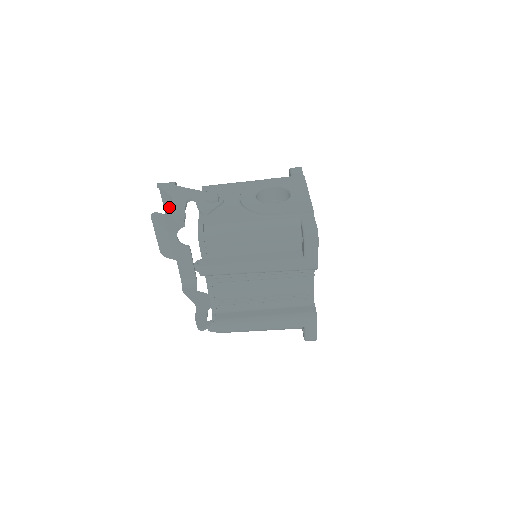
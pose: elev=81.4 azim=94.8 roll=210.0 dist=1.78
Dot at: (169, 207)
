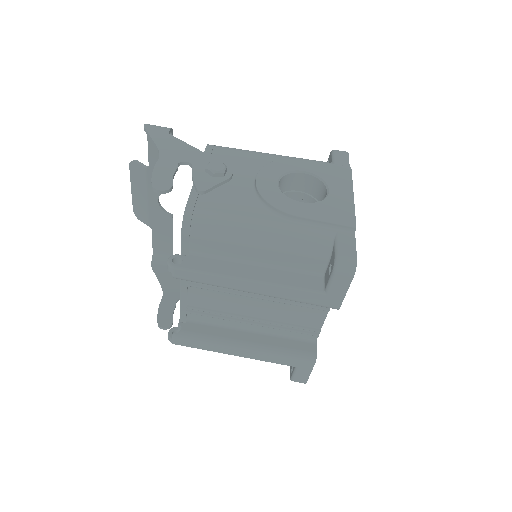
Dot at: (156, 159)
